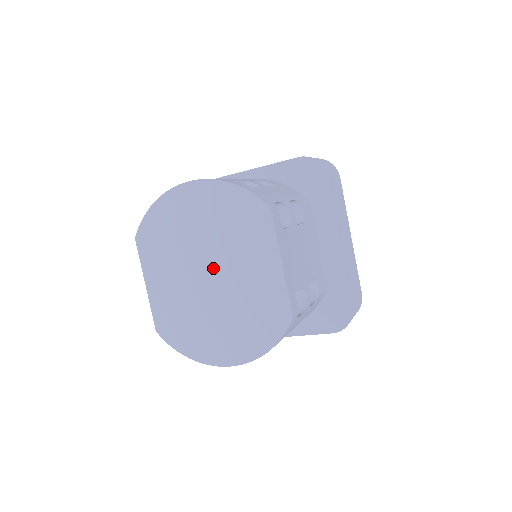
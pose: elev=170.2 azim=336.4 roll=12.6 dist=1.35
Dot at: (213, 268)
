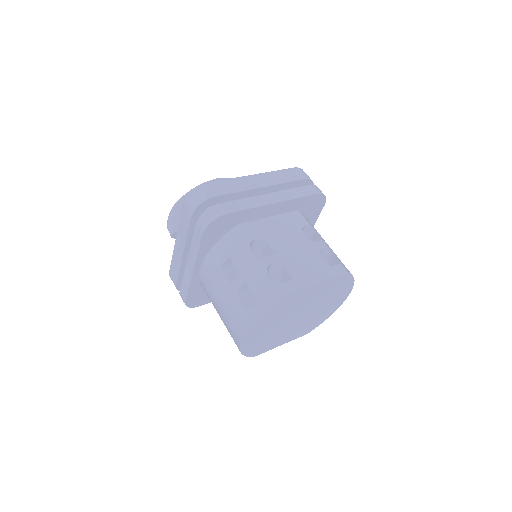
Dot at: (297, 316)
